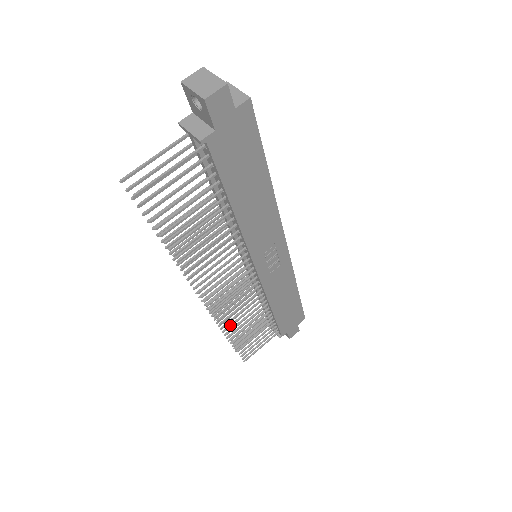
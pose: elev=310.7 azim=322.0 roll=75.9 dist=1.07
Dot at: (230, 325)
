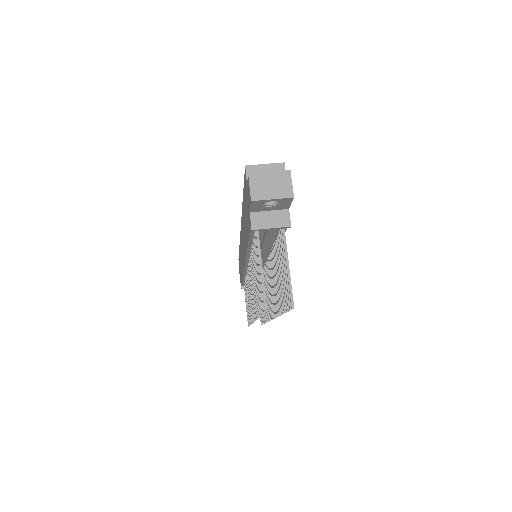
Dot at: occluded
